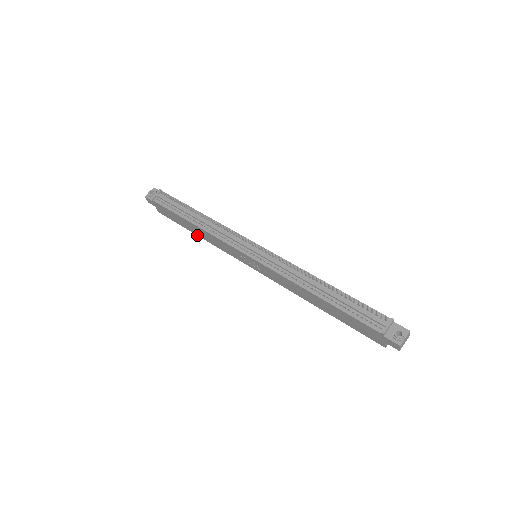
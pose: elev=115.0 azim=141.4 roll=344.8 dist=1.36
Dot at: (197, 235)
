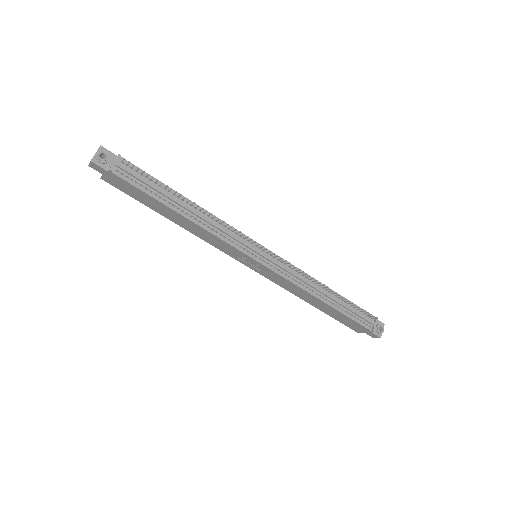
Dot at: (170, 220)
